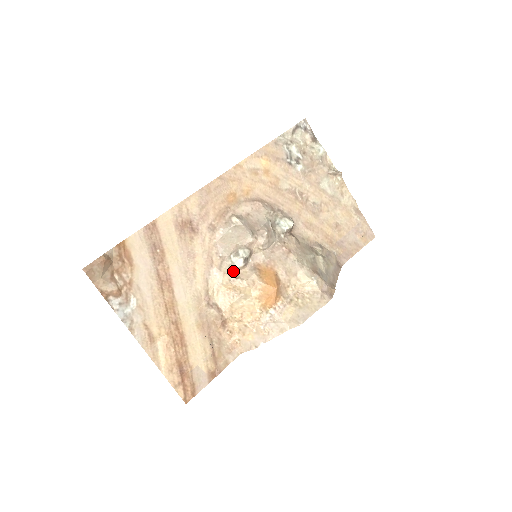
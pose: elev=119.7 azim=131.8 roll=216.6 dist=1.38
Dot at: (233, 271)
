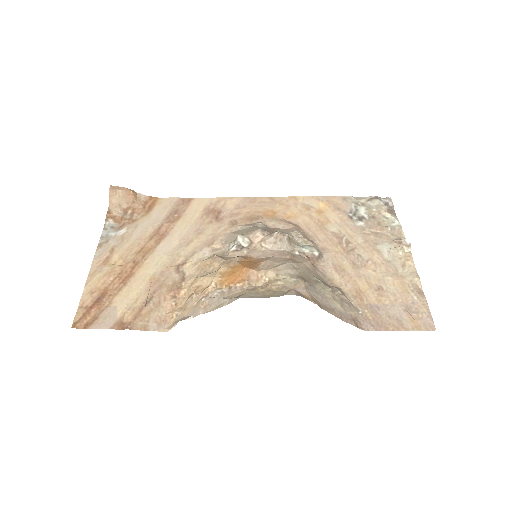
Dot at: (223, 256)
